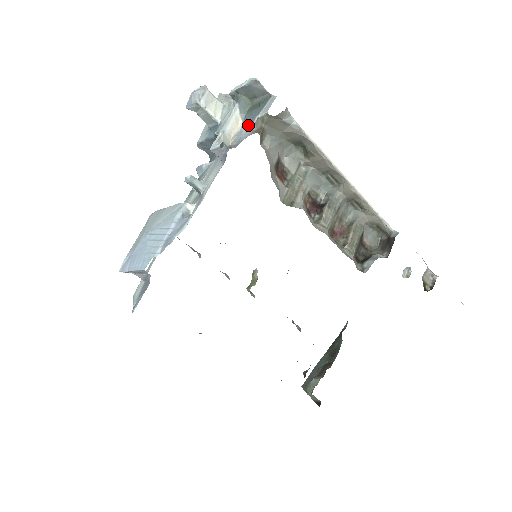
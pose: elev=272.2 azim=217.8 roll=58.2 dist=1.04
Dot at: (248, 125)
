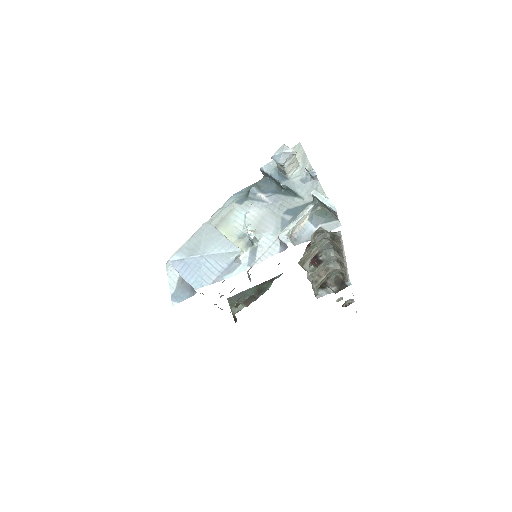
Dot at: (311, 228)
